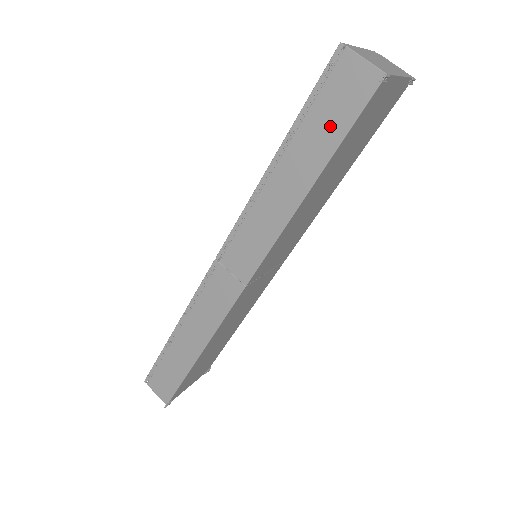
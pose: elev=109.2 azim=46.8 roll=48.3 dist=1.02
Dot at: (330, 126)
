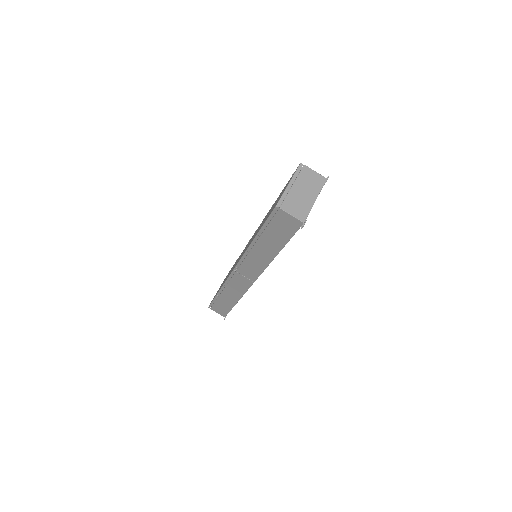
Dot at: (280, 235)
